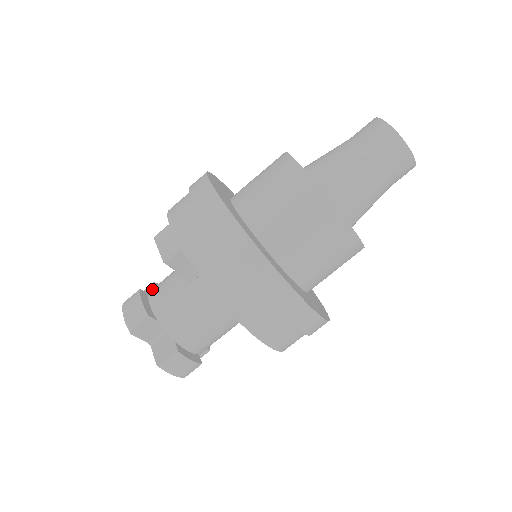
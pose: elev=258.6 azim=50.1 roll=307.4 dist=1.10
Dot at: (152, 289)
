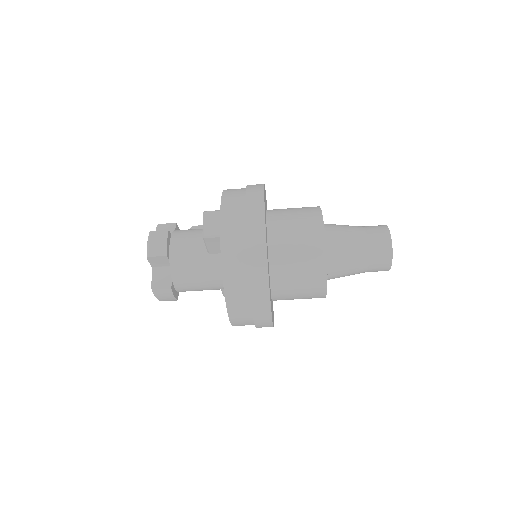
Dot at: (175, 232)
